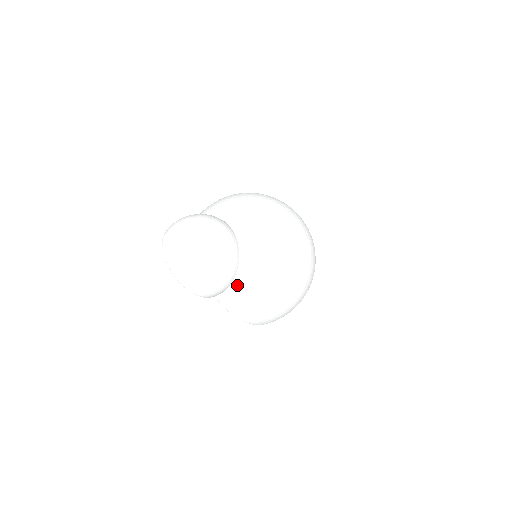
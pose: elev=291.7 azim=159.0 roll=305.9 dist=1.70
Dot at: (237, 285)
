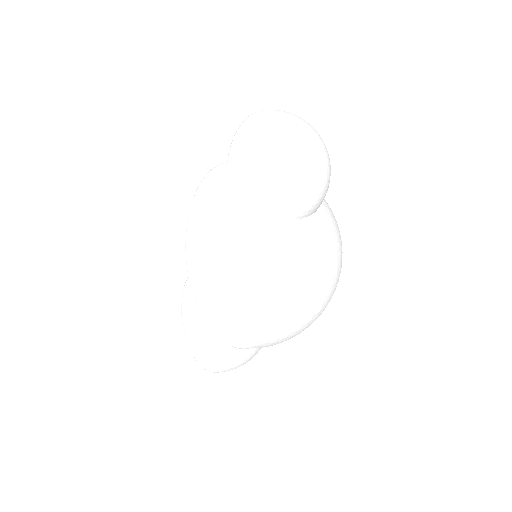
Dot at: (317, 221)
